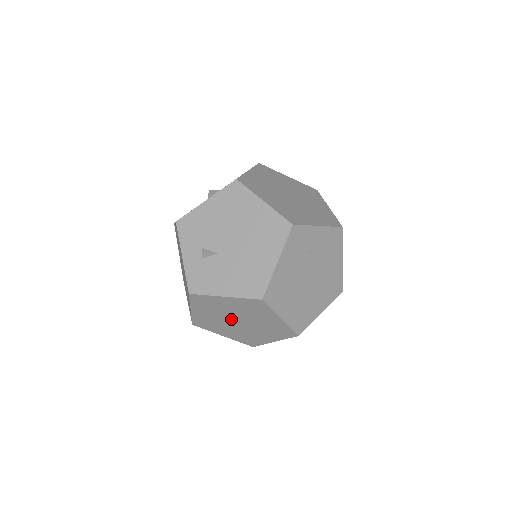
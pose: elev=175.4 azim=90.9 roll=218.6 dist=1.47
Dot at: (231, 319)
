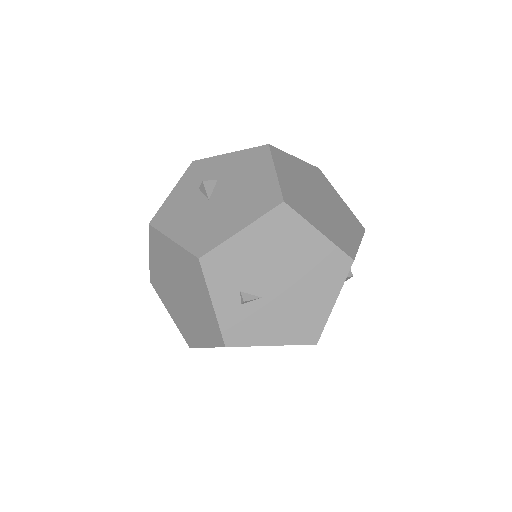
Dot at: occluded
